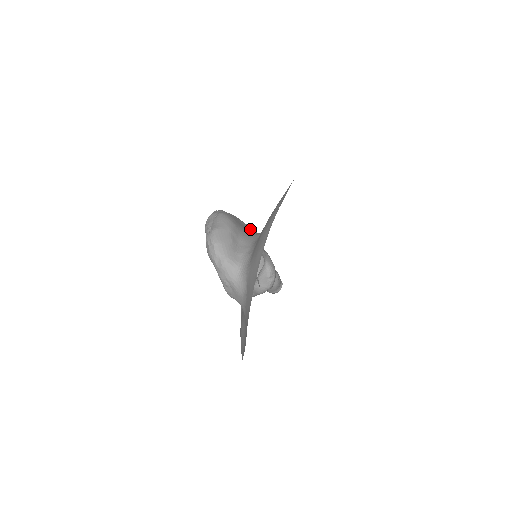
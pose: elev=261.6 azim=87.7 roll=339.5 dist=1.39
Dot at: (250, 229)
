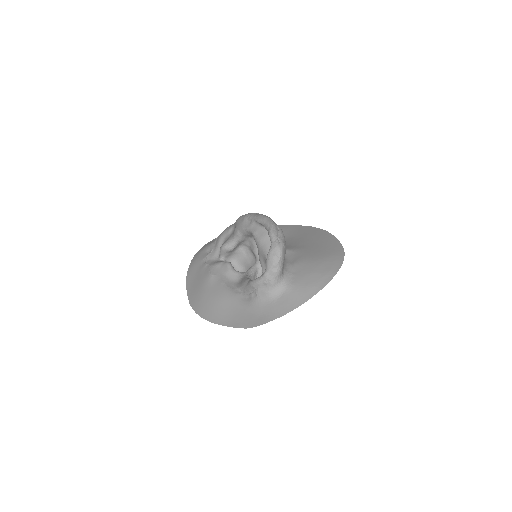
Dot at: occluded
